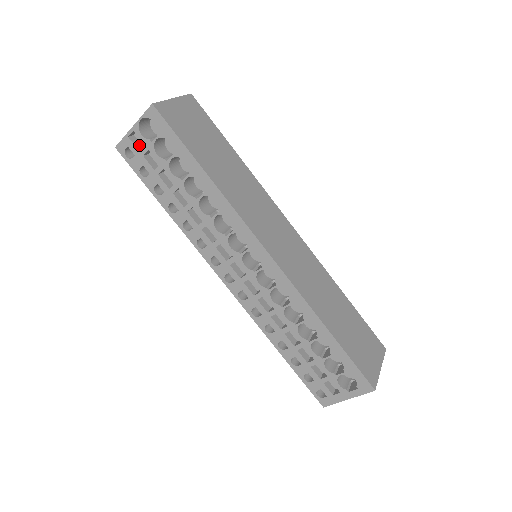
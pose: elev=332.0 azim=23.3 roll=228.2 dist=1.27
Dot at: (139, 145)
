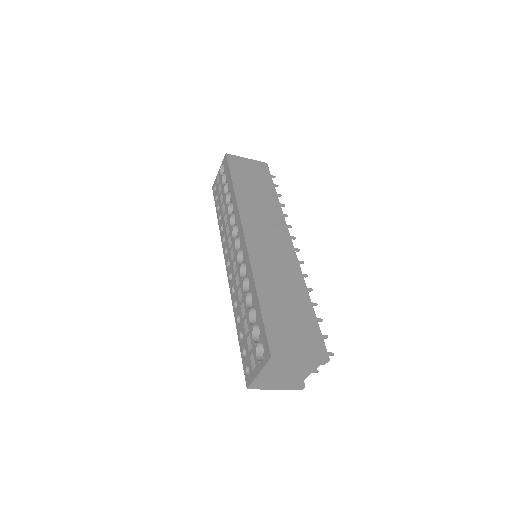
Dot at: occluded
